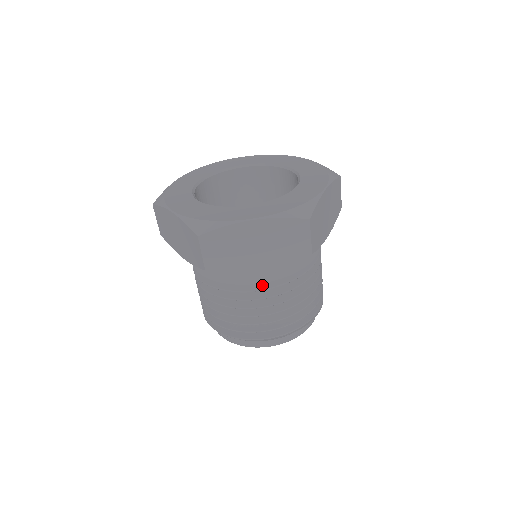
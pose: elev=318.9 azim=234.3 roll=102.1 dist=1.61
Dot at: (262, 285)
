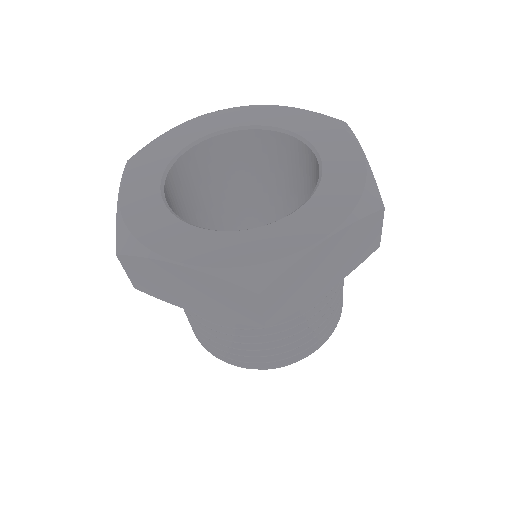
Dot at: occluded
